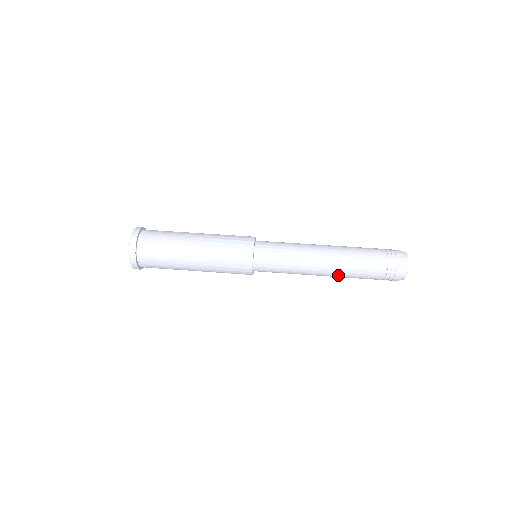
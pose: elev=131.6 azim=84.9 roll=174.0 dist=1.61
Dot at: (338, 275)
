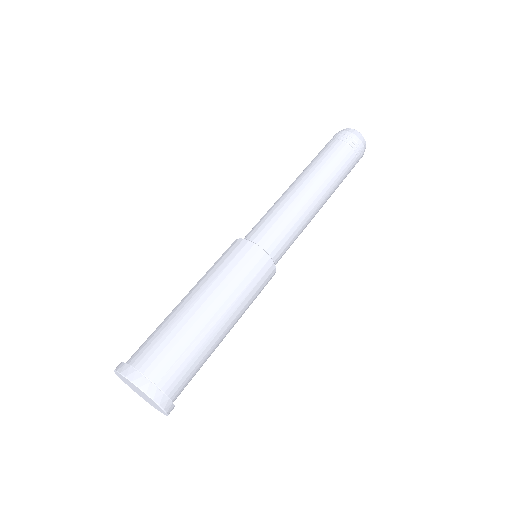
Dot at: occluded
